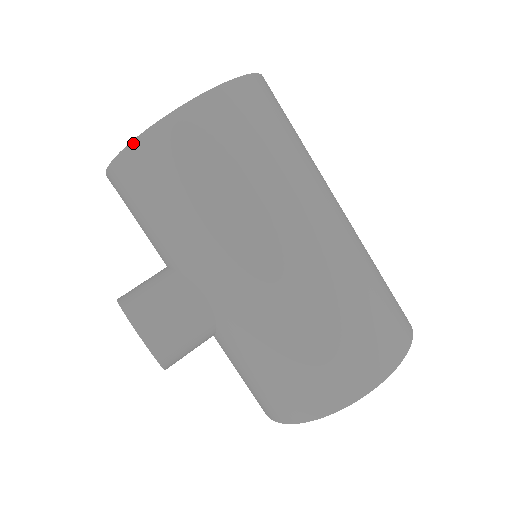
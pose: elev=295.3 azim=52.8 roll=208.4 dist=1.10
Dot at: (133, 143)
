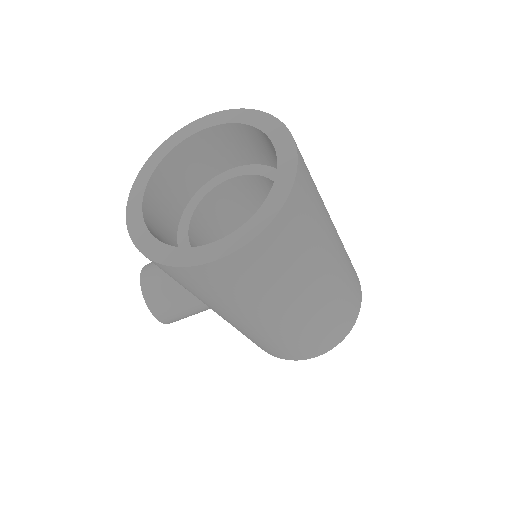
Dot at: (153, 261)
